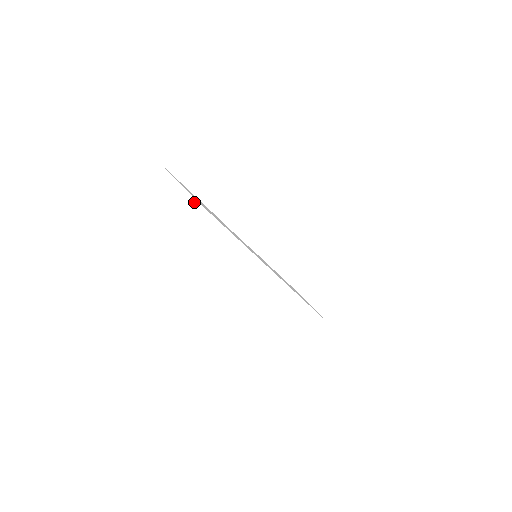
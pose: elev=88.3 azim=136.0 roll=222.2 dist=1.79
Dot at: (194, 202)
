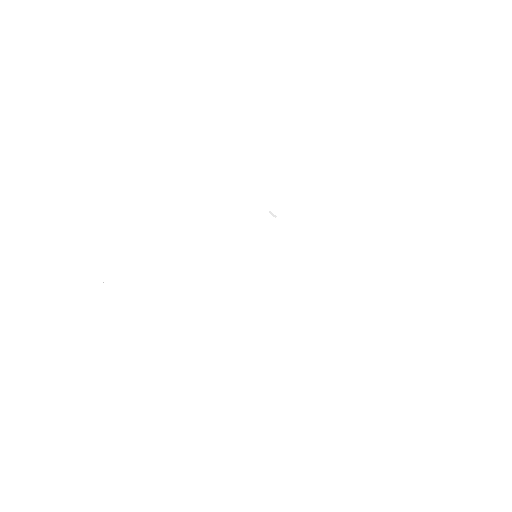
Dot at: (76, 389)
